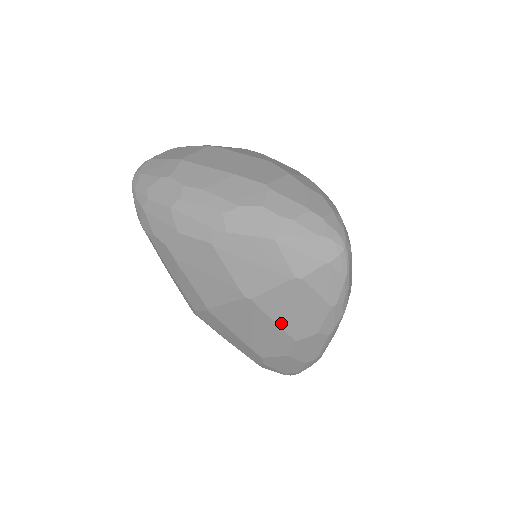
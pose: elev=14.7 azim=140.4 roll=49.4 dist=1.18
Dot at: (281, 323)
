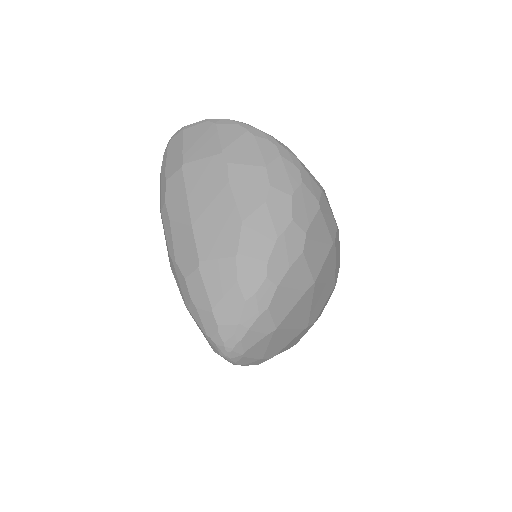
Dot at: occluded
